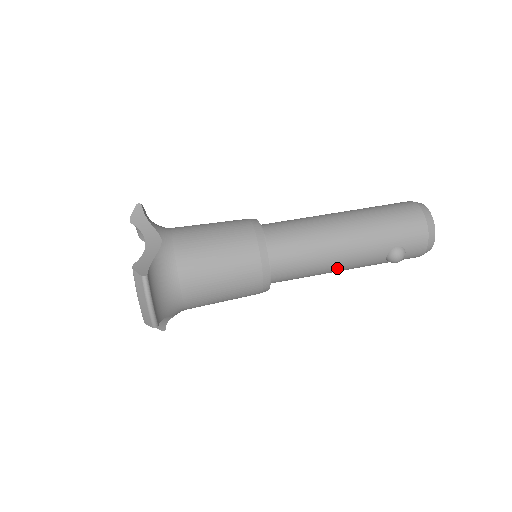
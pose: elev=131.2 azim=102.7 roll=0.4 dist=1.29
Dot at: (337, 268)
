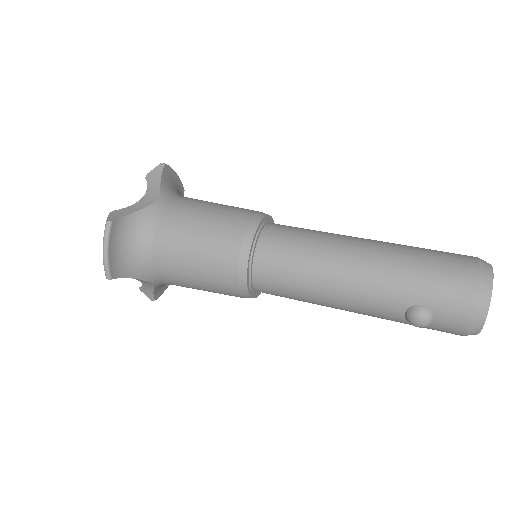
Dot at: (336, 303)
